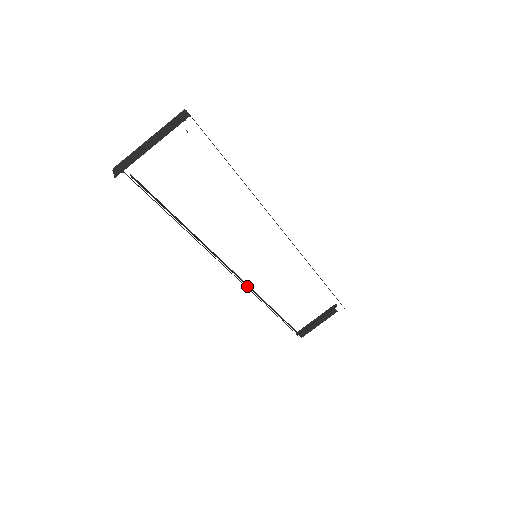
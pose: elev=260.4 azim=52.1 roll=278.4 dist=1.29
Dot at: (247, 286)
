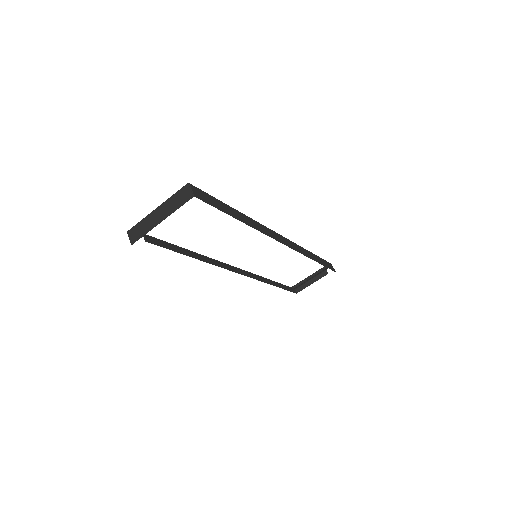
Dot at: occluded
